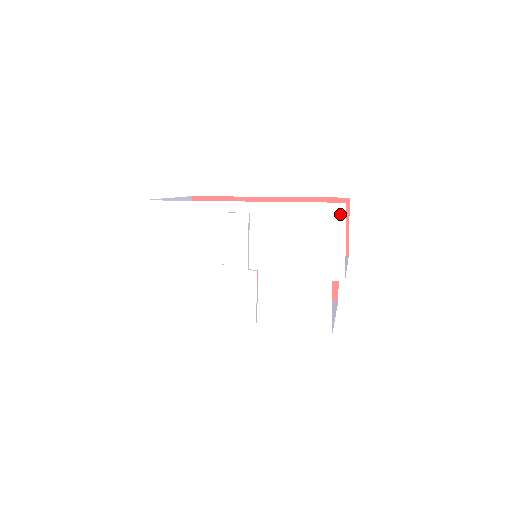
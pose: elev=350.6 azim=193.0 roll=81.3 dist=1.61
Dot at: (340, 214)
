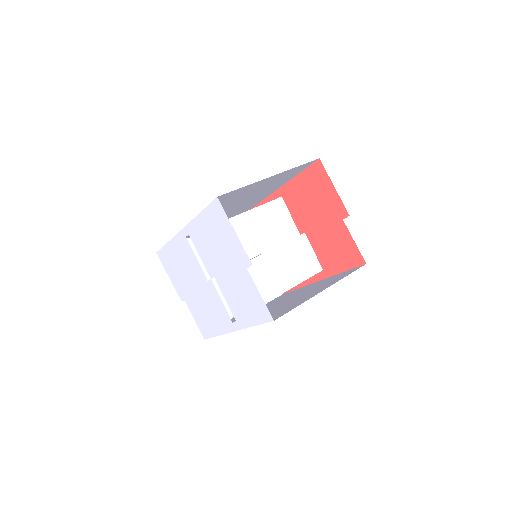
Dot at: (220, 209)
